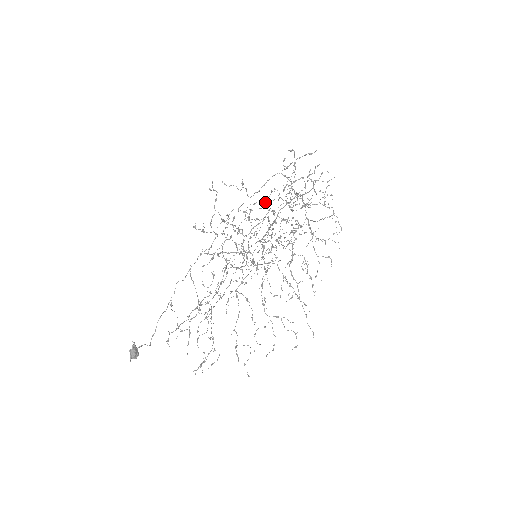
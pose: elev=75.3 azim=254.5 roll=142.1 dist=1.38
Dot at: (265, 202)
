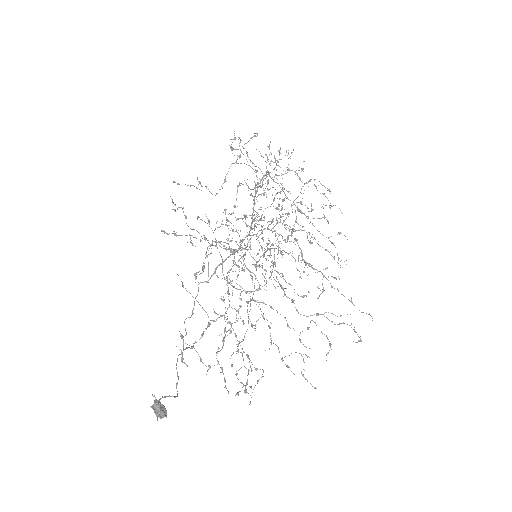
Dot at: (236, 198)
